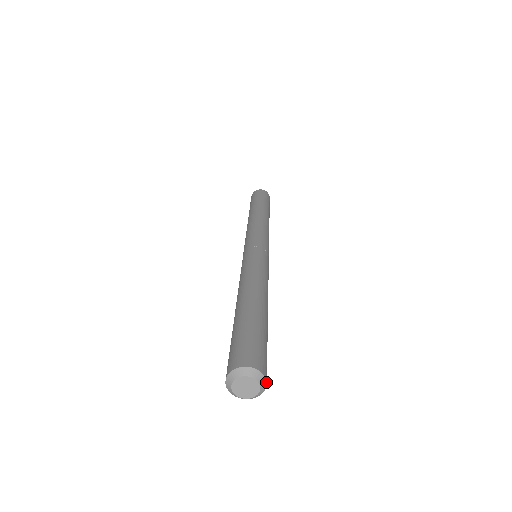
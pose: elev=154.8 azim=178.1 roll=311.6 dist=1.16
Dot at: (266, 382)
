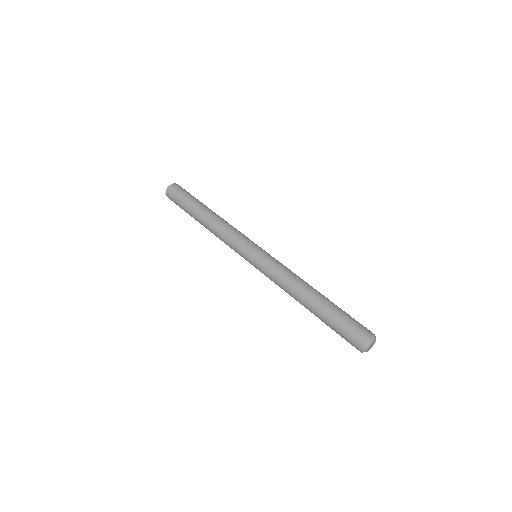
Dot at: (374, 335)
